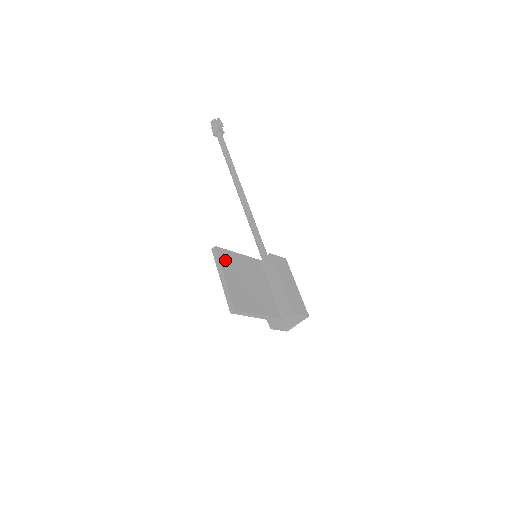
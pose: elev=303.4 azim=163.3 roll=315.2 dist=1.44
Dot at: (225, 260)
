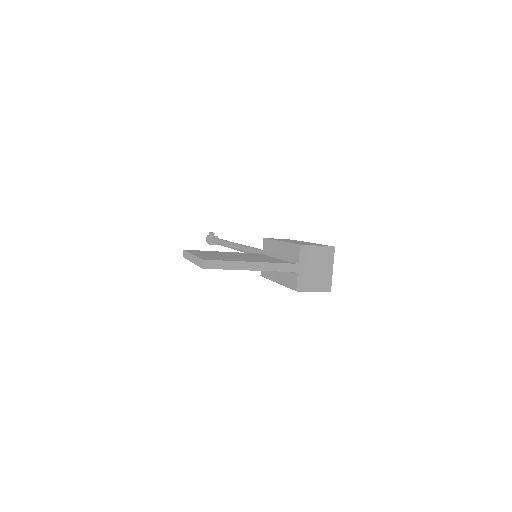
Dot at: (197, 252)
